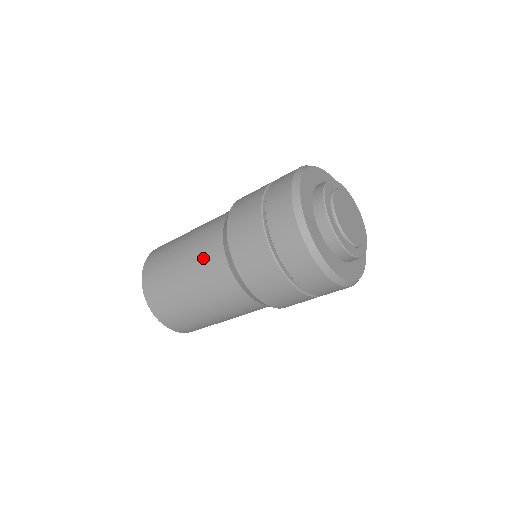
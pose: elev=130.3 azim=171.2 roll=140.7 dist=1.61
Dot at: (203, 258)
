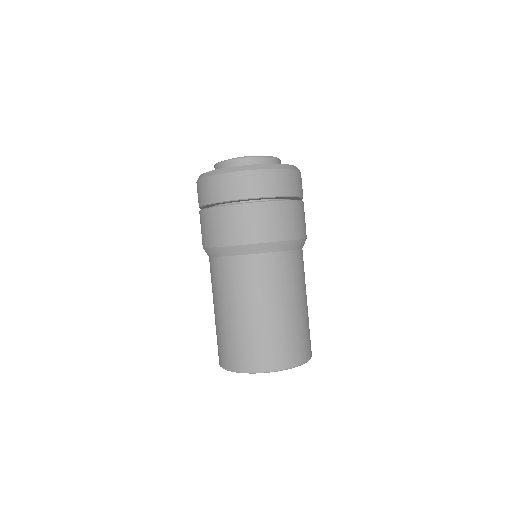
Dot at: (214, 282)
